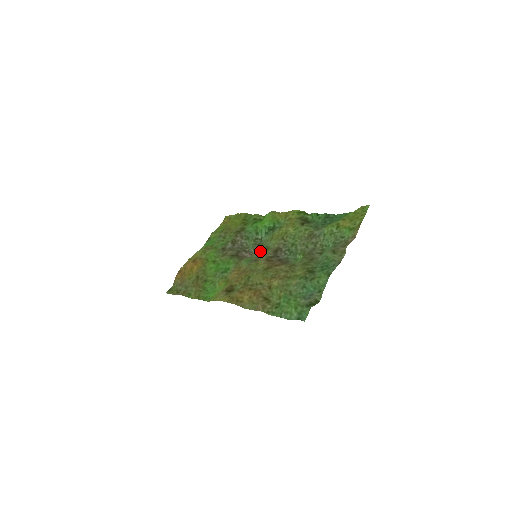
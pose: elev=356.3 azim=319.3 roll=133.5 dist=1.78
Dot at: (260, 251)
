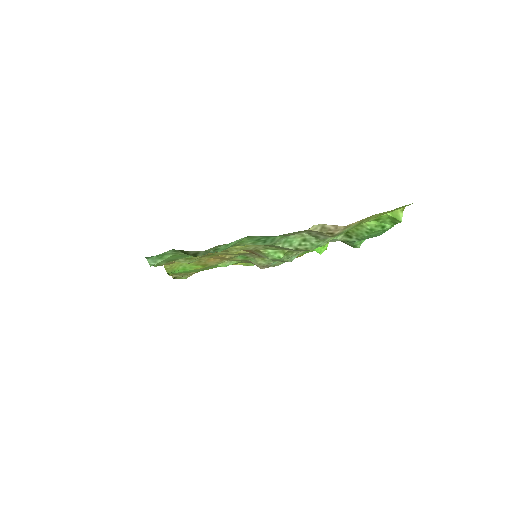
Dot at: occluded
